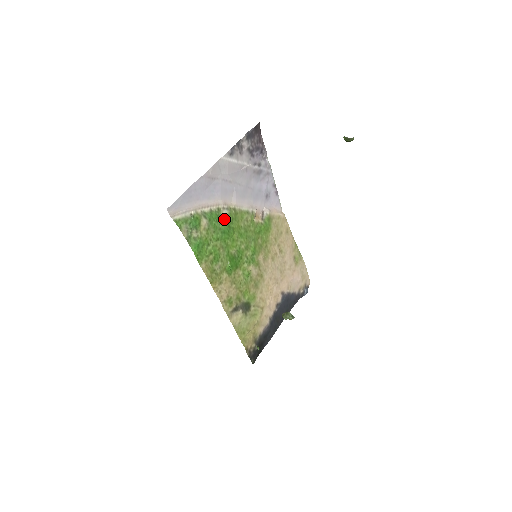
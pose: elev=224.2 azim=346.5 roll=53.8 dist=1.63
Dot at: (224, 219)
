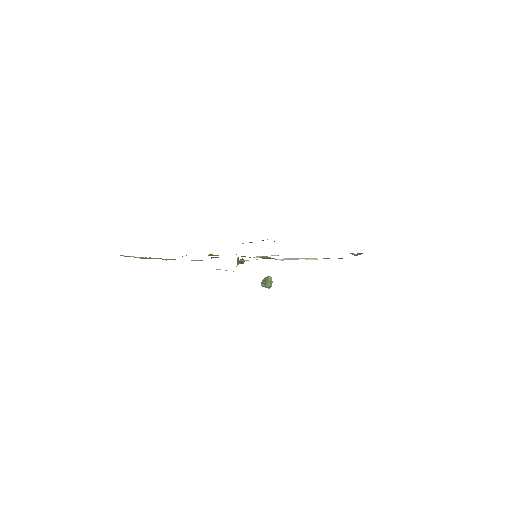
Dot at: occluded
